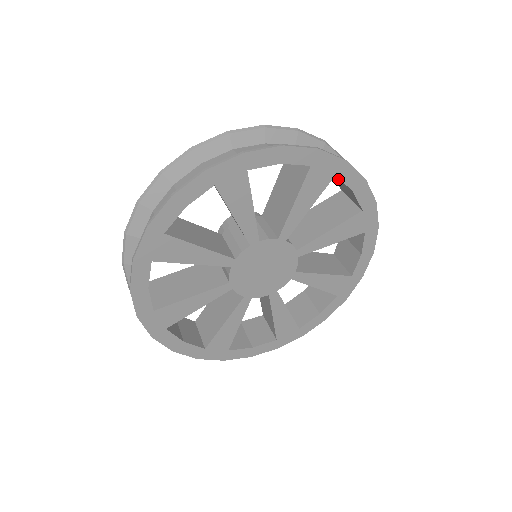
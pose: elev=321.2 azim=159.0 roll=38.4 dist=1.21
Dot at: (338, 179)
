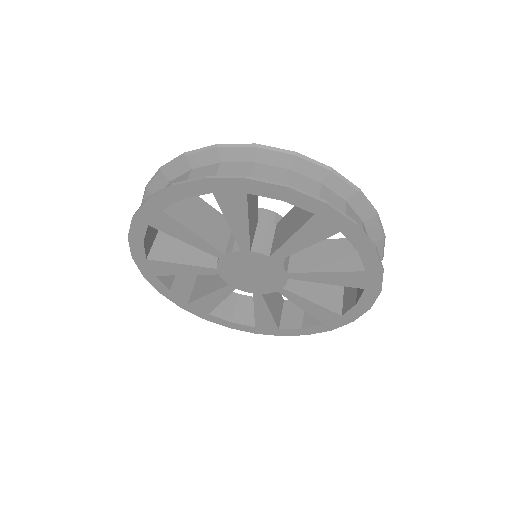
Dot at: (292, 177)
